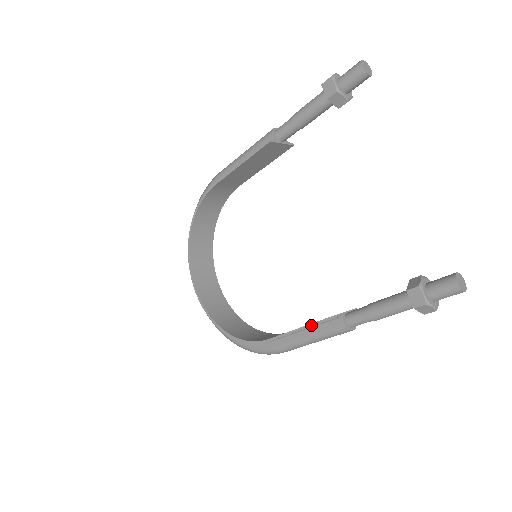
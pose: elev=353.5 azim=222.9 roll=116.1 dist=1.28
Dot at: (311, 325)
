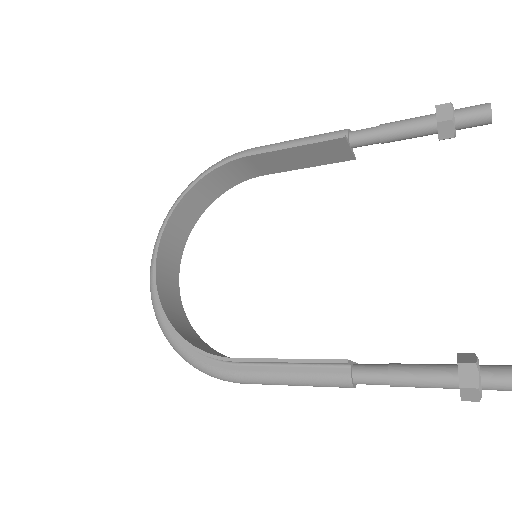
Dot at: (307, 360)
